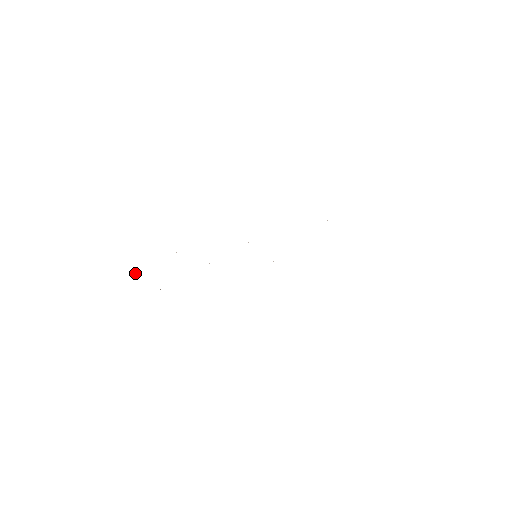
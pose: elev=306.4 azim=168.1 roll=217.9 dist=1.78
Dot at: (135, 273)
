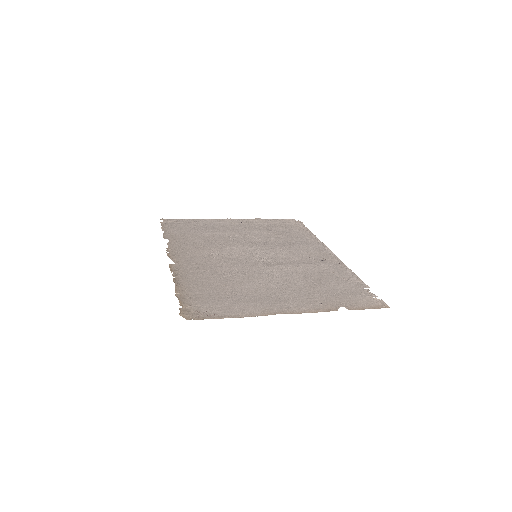
Dot at: (162, 218)
